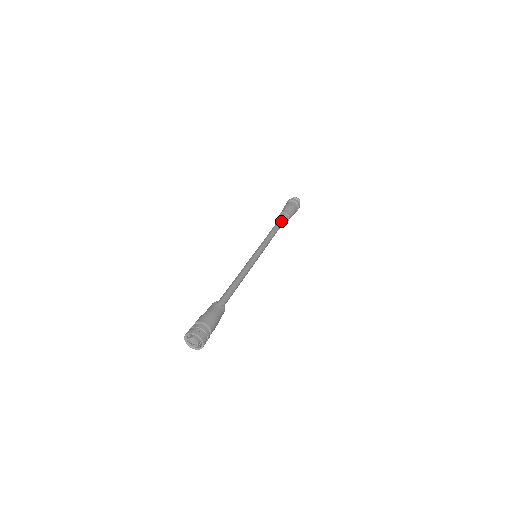
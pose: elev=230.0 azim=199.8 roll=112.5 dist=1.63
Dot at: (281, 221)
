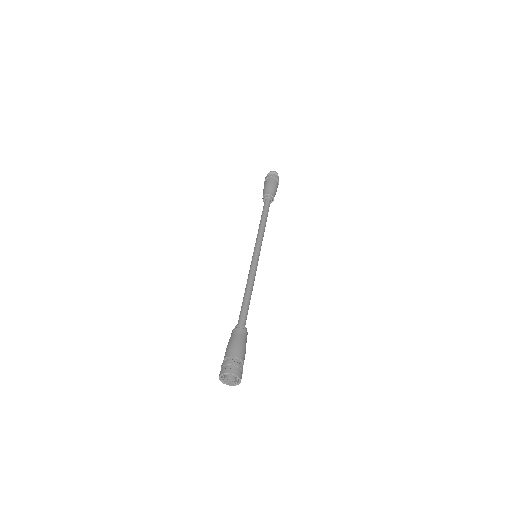
Dot at: (265, 205)
